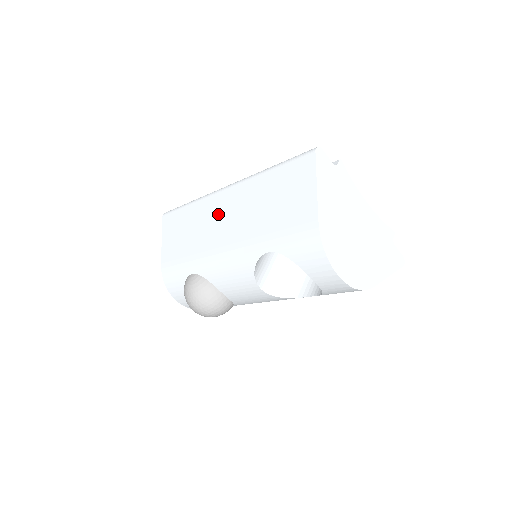
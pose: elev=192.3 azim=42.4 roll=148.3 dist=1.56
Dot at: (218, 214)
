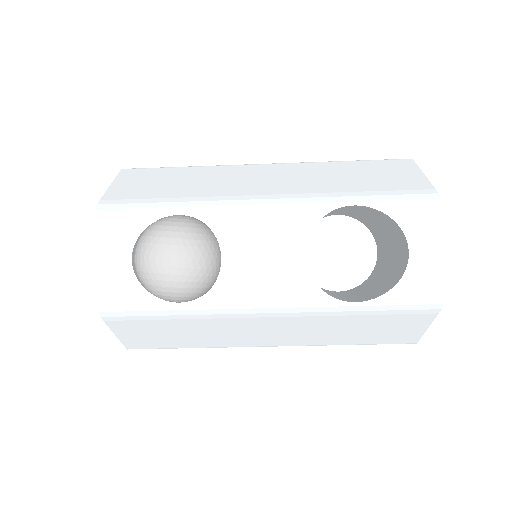
Dot at: (253, 175)
